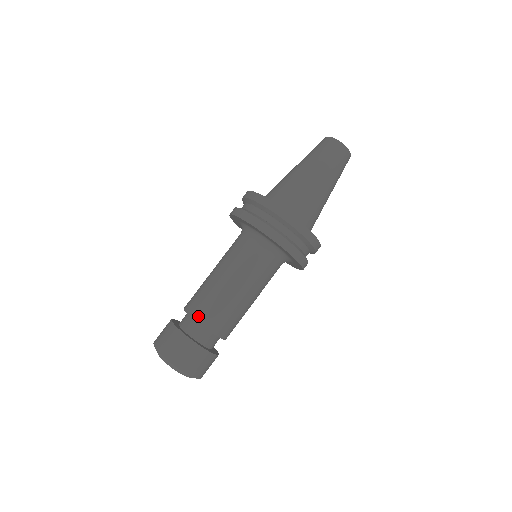
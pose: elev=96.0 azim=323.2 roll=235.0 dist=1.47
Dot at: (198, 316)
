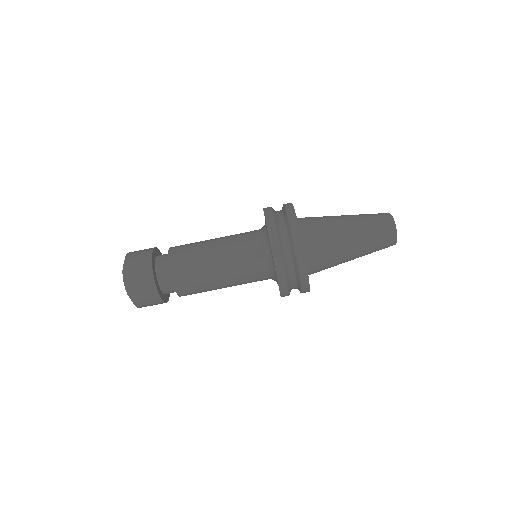
Dot at: (175, 271)
